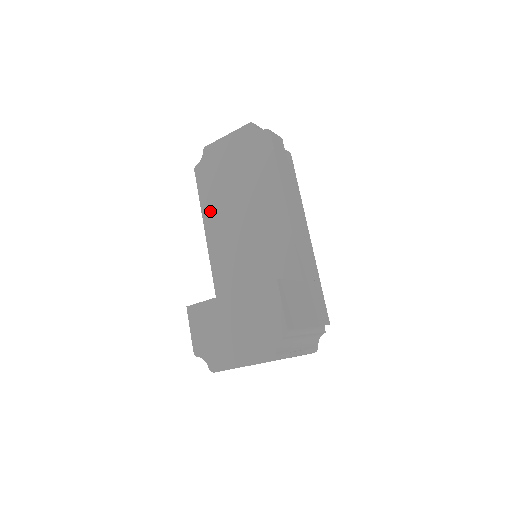
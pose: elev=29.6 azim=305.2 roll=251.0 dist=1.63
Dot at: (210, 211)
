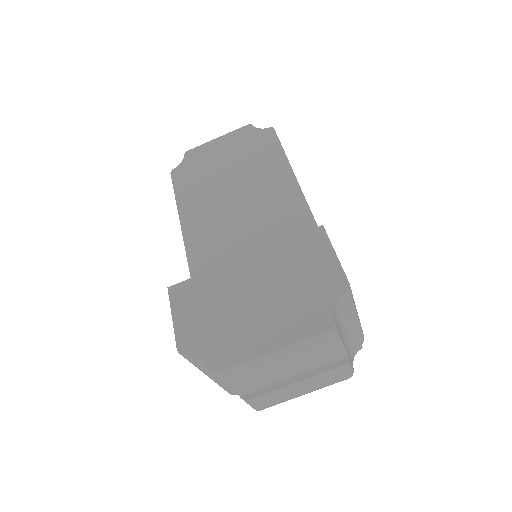
Dot at: (191, 210)
